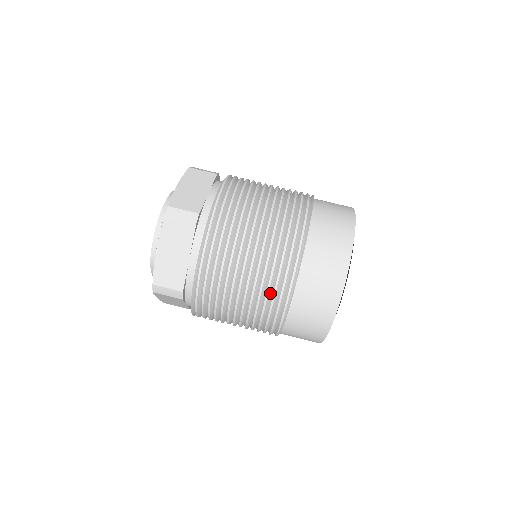
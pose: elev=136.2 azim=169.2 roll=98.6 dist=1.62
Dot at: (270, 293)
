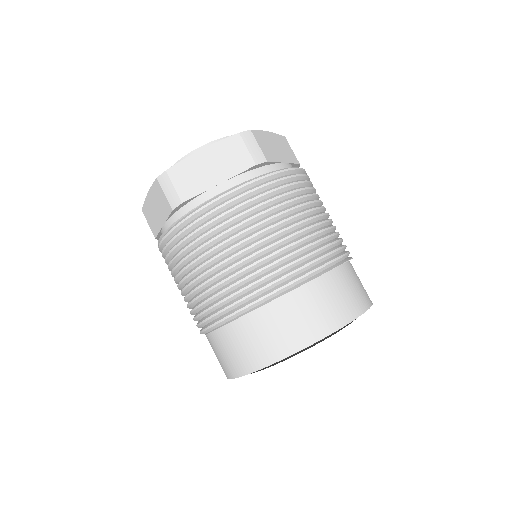
Dot at: (196, 313)
